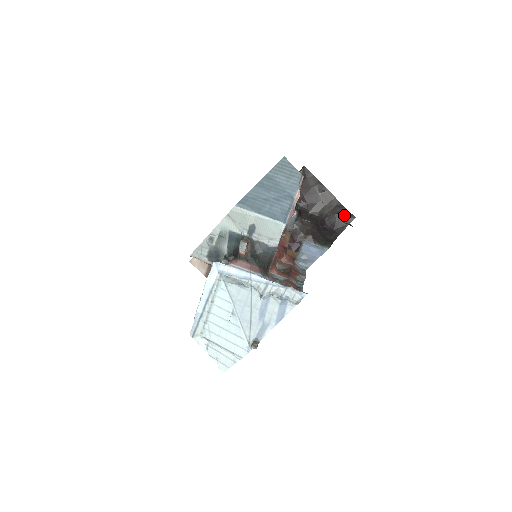
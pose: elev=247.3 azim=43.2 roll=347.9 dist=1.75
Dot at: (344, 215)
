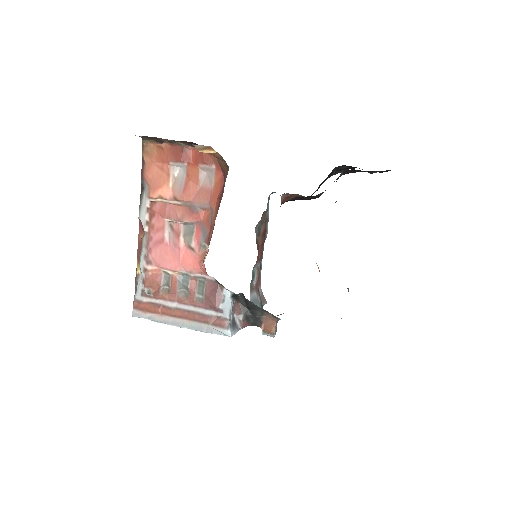
Dot at: occluded
